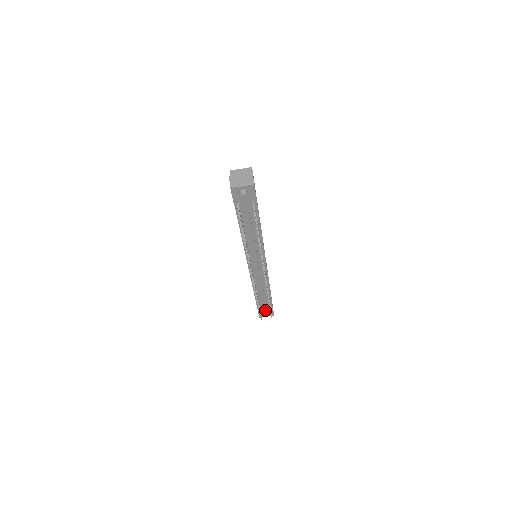
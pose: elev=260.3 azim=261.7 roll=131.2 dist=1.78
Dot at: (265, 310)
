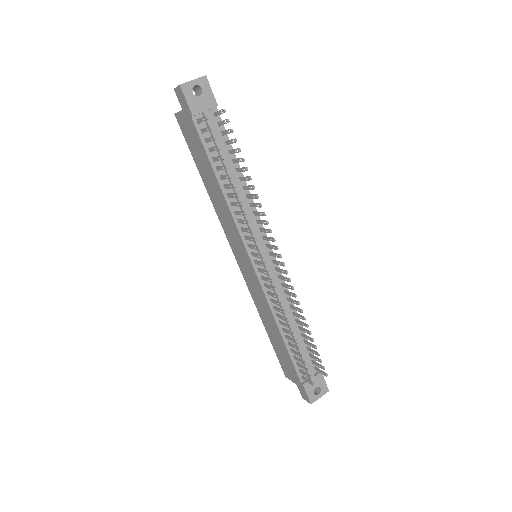
Dot at: (312, 379)
